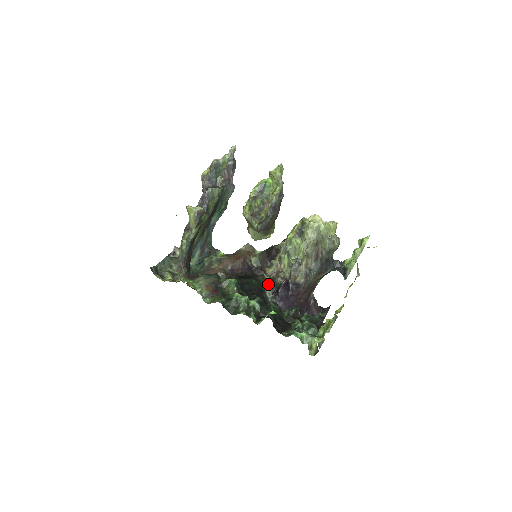
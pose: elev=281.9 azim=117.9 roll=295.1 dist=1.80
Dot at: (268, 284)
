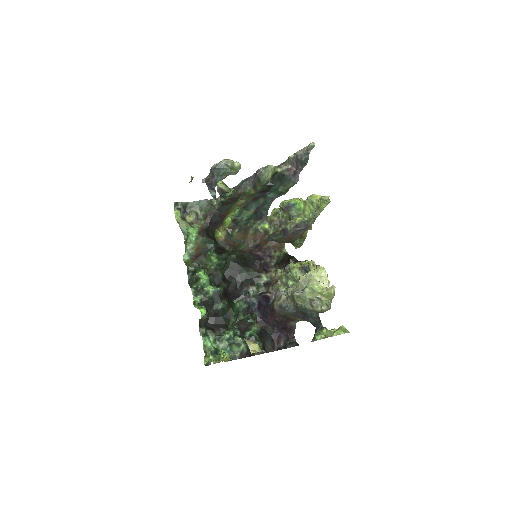
Dot at: (259, 283)
